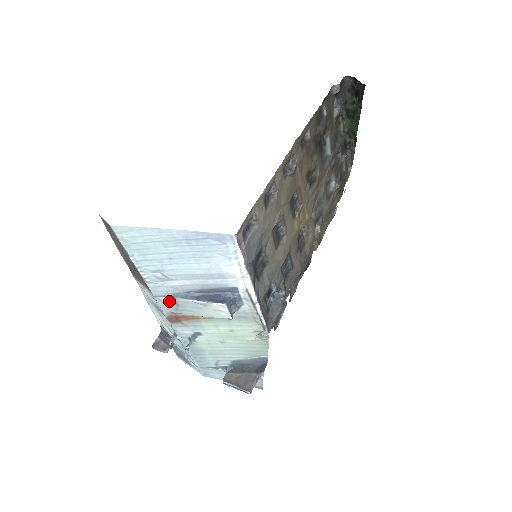
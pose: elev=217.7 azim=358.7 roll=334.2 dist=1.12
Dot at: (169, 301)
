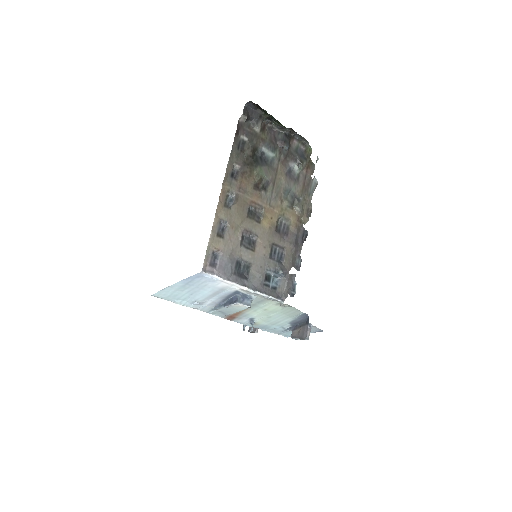
Dot at: (216, 312)
